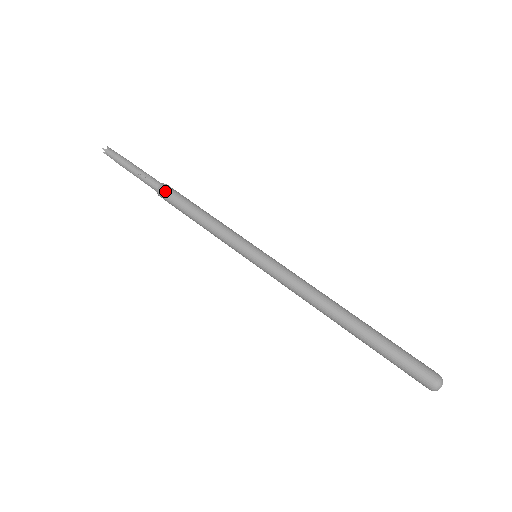
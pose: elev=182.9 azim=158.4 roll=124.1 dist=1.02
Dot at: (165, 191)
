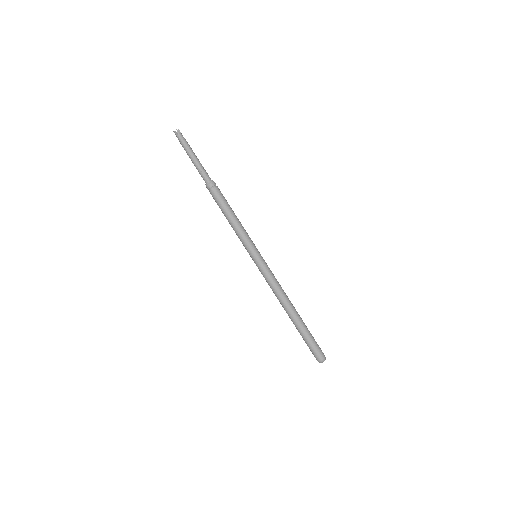
Dot at: (216, 186)
